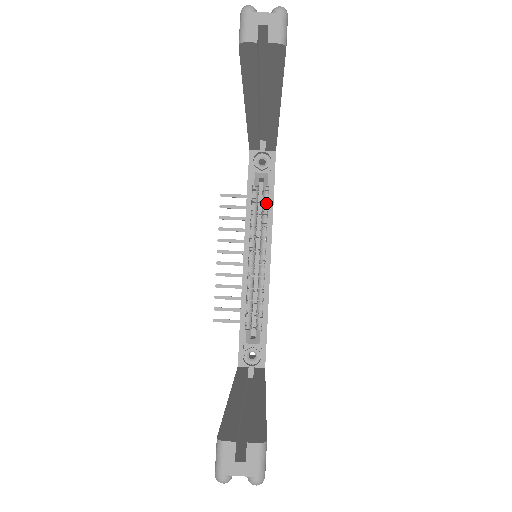
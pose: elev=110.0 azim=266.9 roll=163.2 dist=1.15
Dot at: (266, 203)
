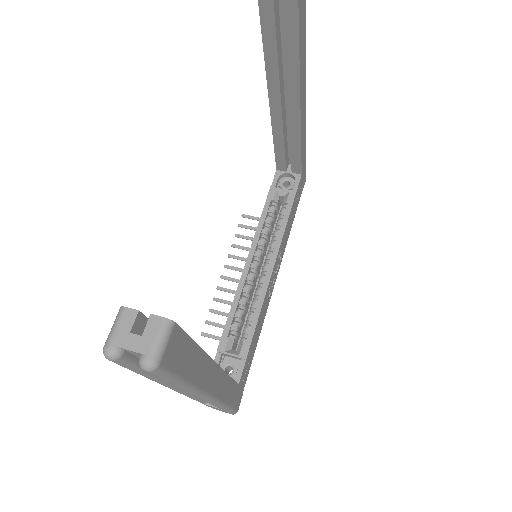
Dot at: (281, 219)
